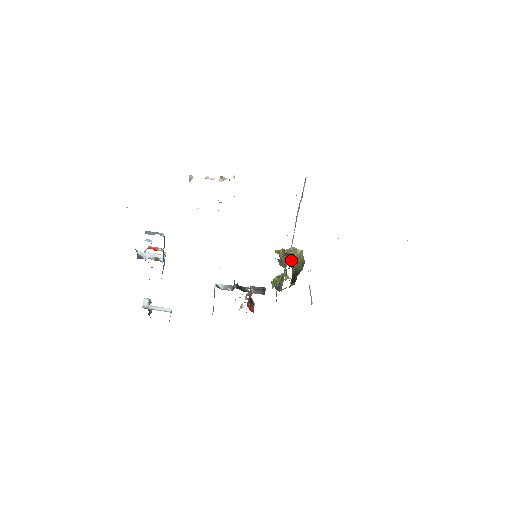
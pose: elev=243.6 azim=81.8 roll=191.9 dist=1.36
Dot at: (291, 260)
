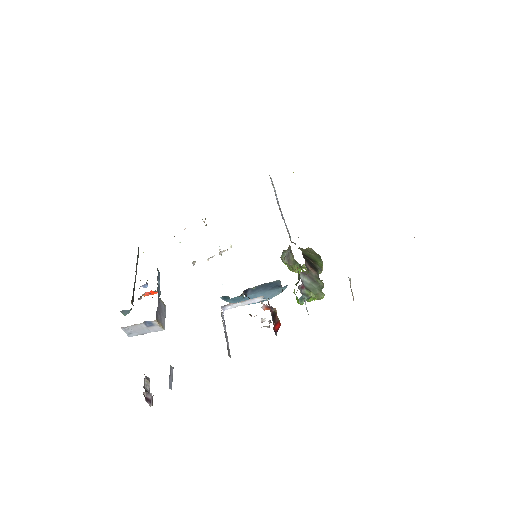
Dot at: occluded
